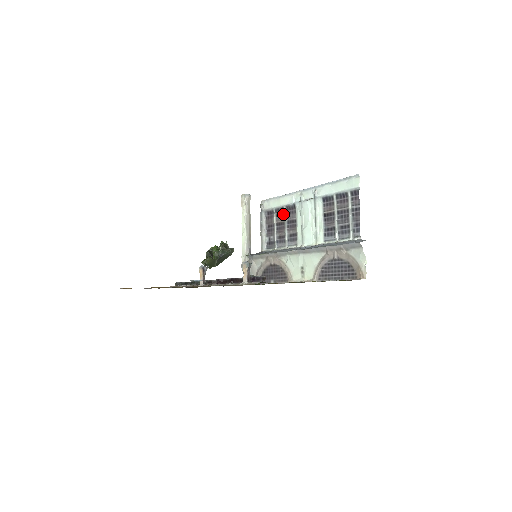
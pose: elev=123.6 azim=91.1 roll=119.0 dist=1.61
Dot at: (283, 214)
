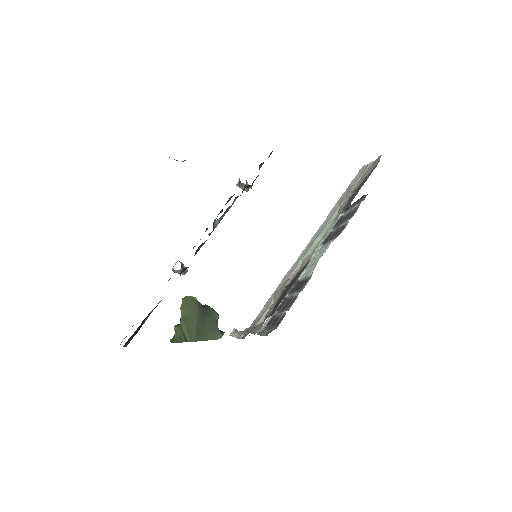
Dot at: (287, 300)
